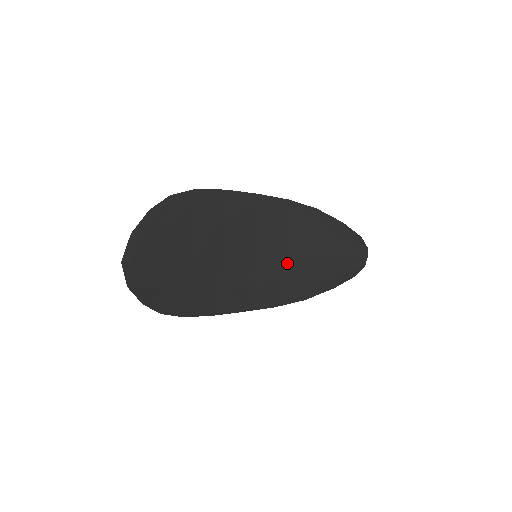
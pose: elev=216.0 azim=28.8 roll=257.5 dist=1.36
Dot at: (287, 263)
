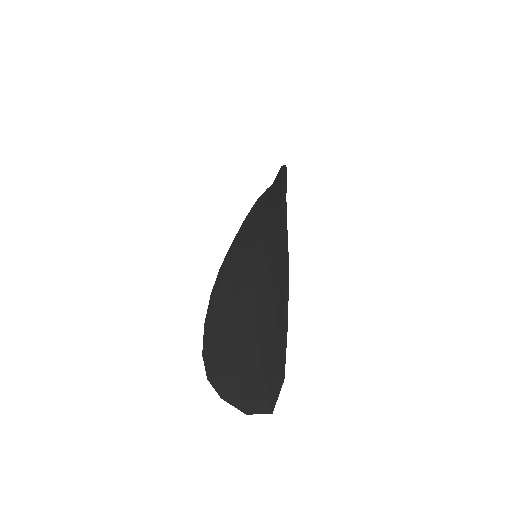
Dot at: occluded
